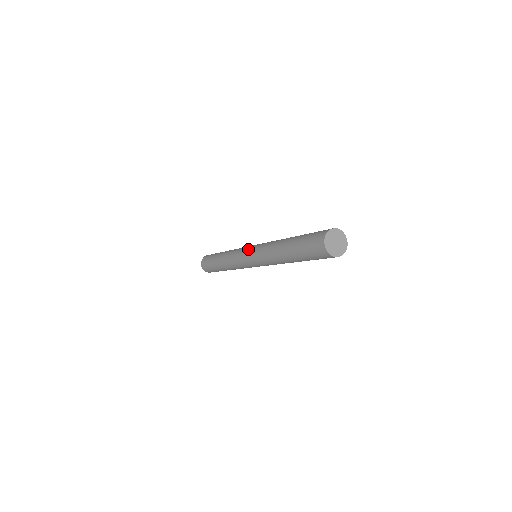
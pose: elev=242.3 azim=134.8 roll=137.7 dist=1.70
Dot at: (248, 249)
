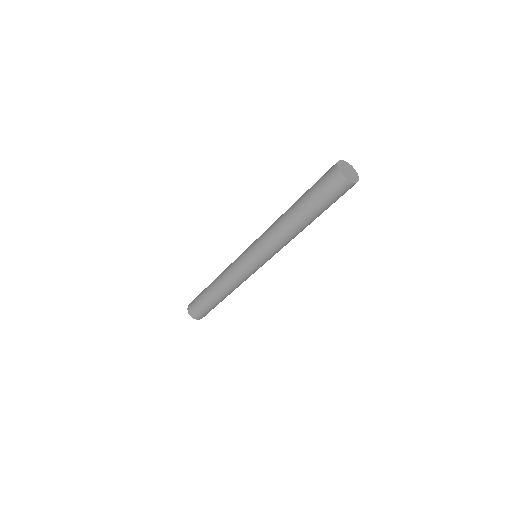
Dot at: (249, 246)
